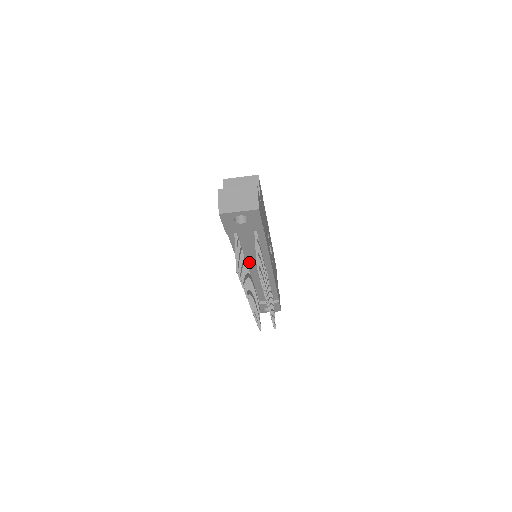
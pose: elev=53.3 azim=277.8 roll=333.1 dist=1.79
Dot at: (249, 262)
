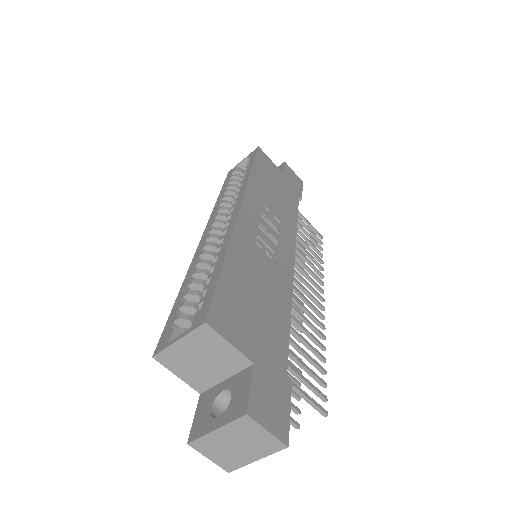
Dot at: occluded
